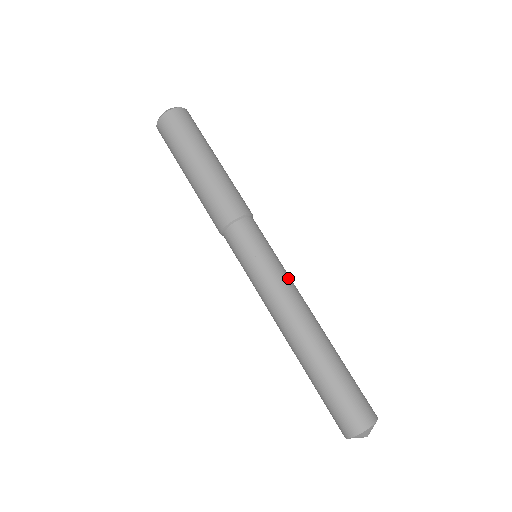
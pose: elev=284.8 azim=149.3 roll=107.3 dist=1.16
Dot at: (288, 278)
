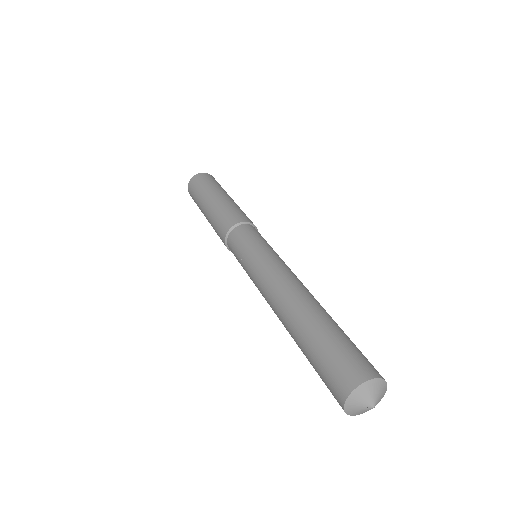
Dot at: occluded
